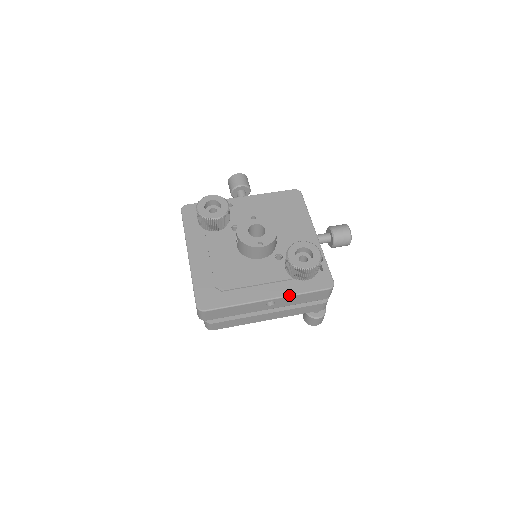
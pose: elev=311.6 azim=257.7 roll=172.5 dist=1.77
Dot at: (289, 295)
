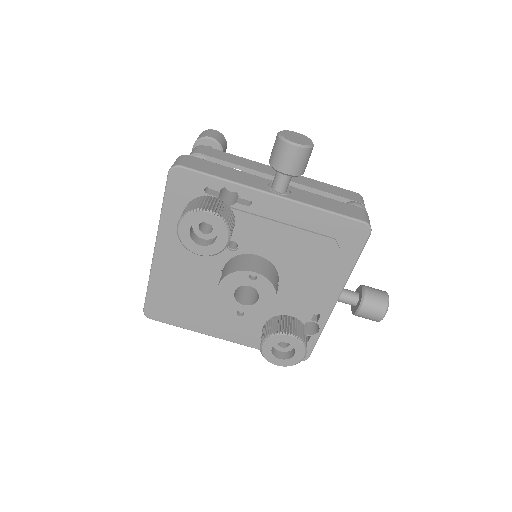
Dot at: occluded
